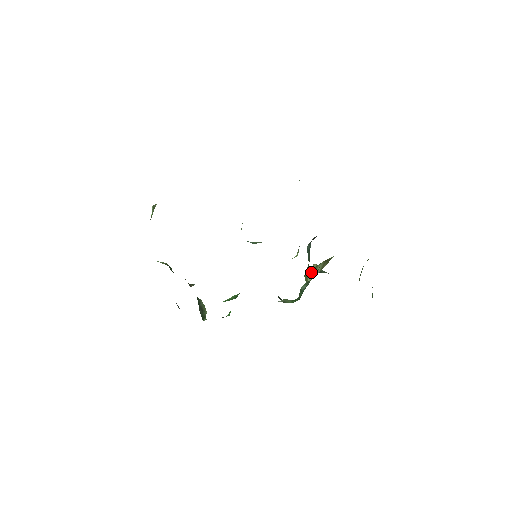
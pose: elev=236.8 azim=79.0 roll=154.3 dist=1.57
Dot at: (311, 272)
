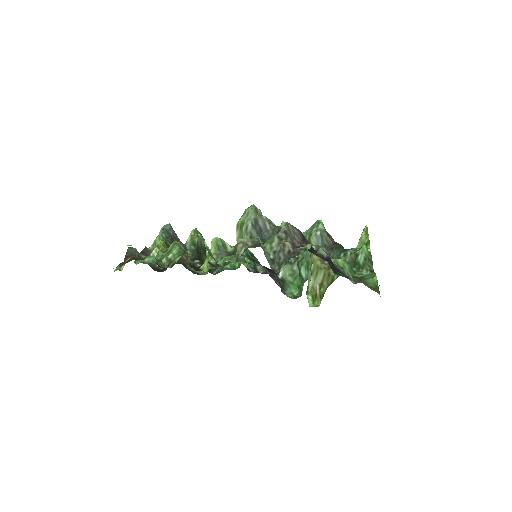
Dot at: occluded
